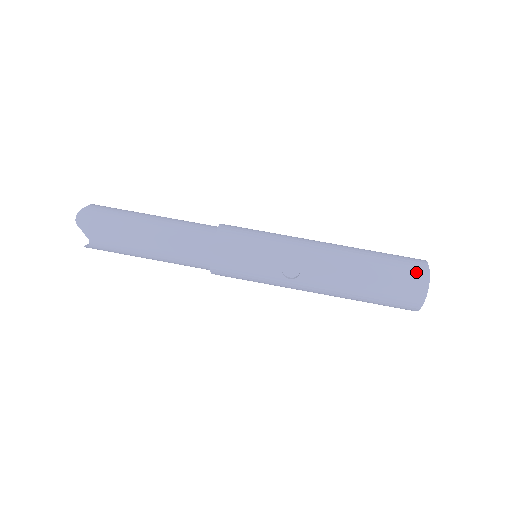
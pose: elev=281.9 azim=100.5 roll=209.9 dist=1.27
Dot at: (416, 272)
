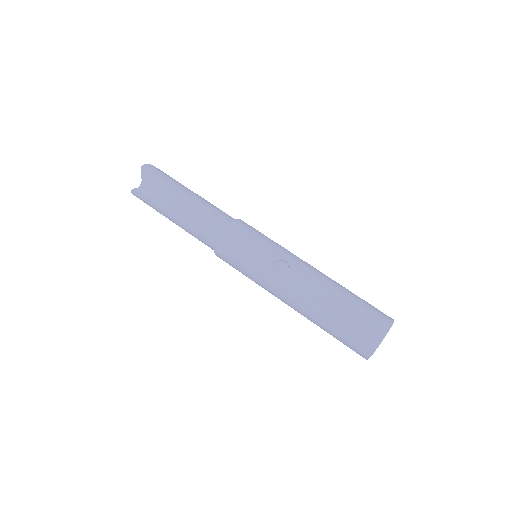
Dot at: (382, 316)
